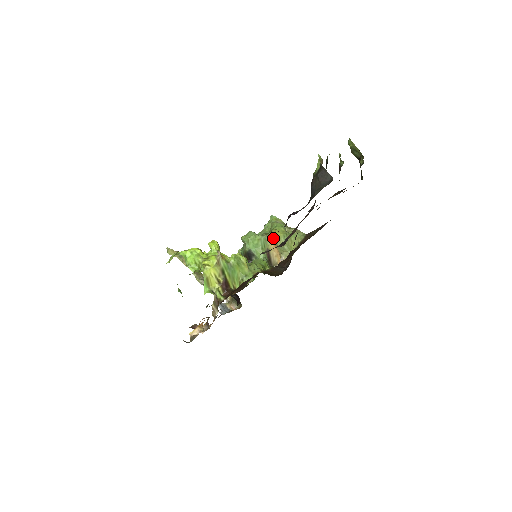
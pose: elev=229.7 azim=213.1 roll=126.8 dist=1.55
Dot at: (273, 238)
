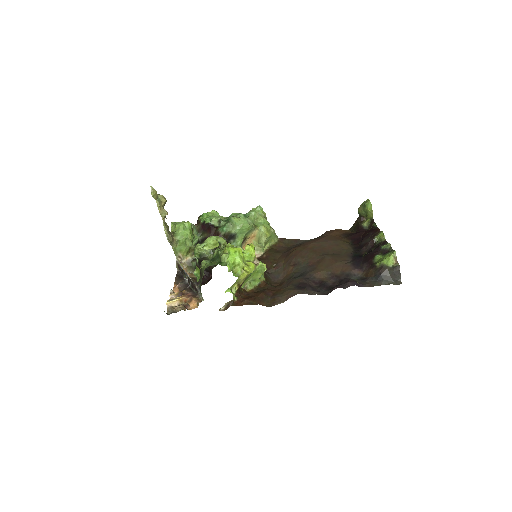
Dot at: (258, 232)
